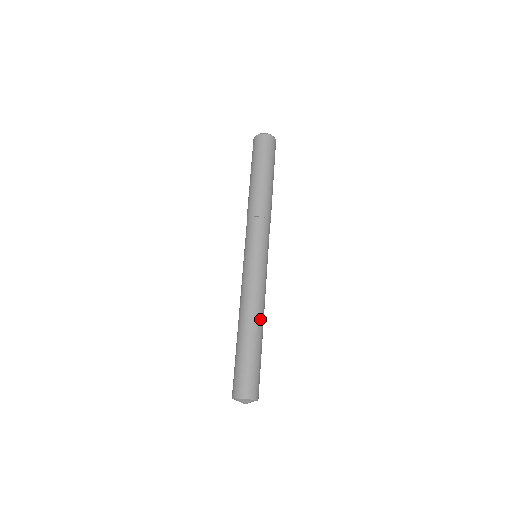
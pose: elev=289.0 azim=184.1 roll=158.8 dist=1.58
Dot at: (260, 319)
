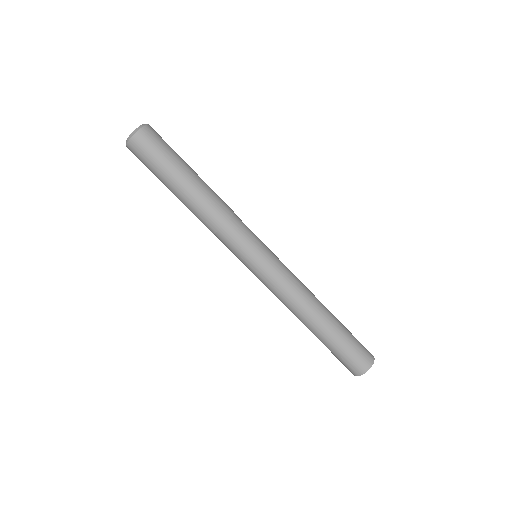
Dot at: (313, 311)
